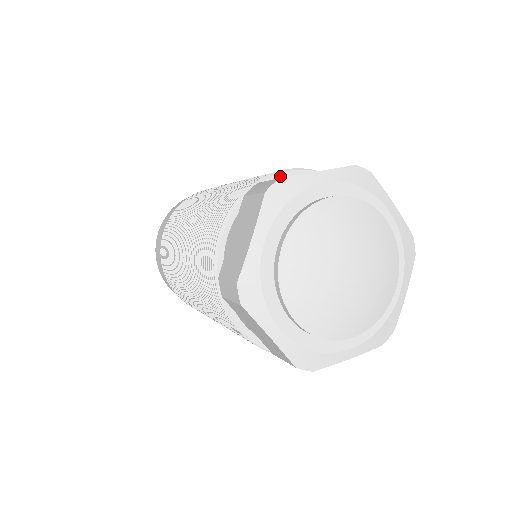
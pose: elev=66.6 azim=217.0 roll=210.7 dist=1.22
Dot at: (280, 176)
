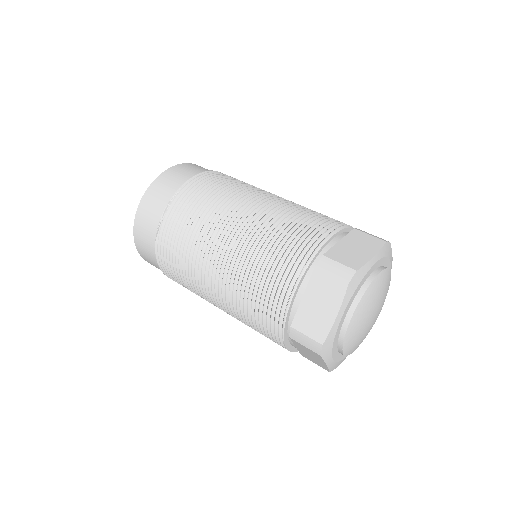
Dot at: occluded
